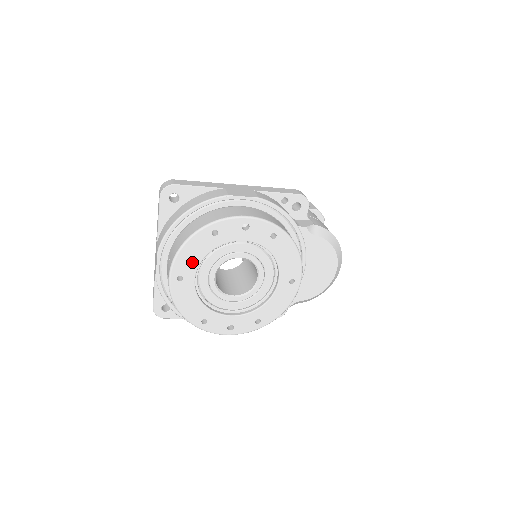
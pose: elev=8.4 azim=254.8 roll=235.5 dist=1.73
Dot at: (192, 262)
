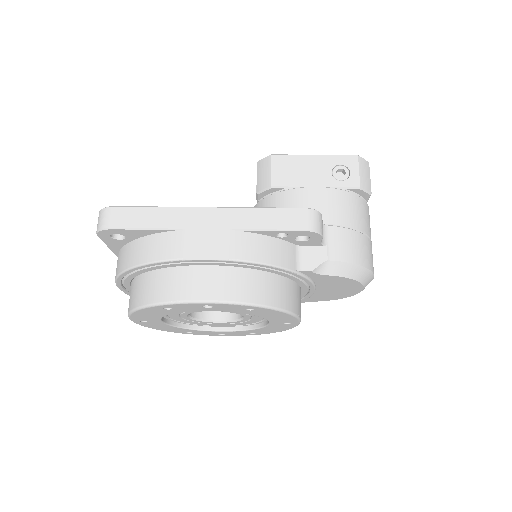
Dot at: (152, 317)
